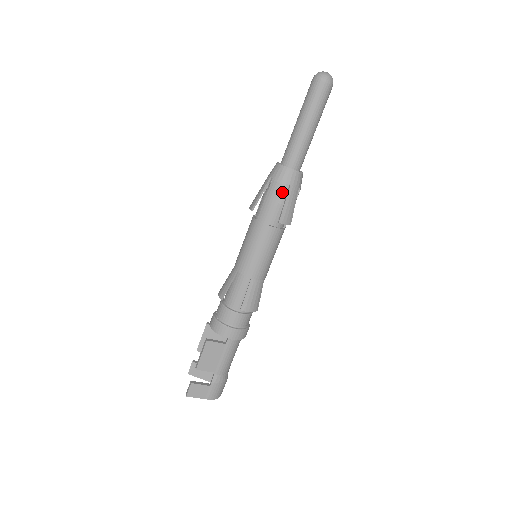
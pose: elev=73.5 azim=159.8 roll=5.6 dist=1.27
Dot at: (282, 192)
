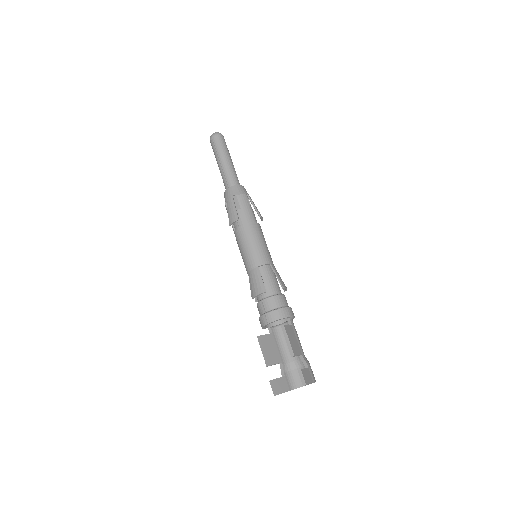
Dot at: (246, 201)
